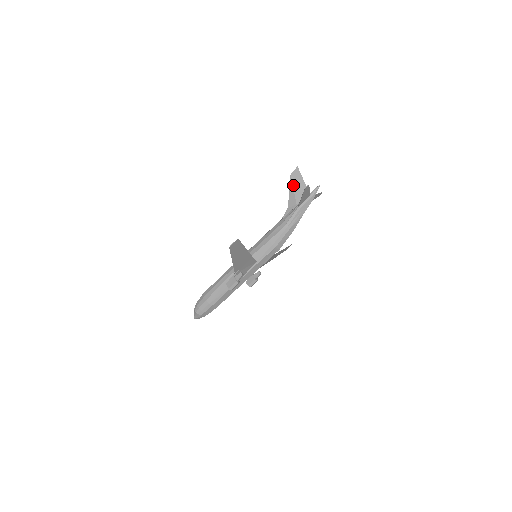
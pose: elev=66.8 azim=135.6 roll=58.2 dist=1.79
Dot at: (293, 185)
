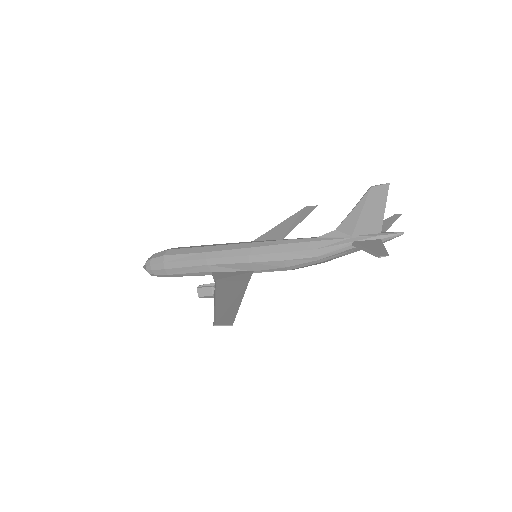
Dot at: (364, 206)
